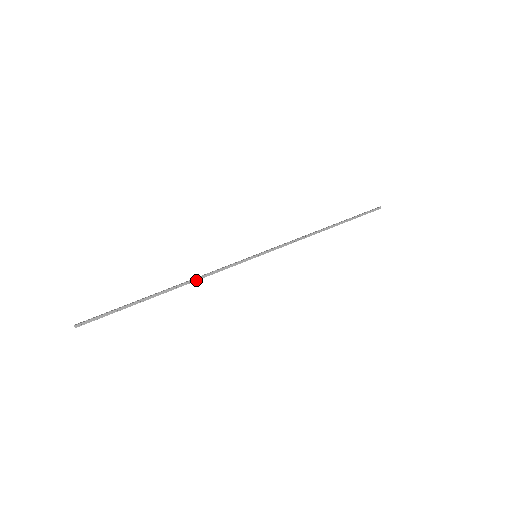
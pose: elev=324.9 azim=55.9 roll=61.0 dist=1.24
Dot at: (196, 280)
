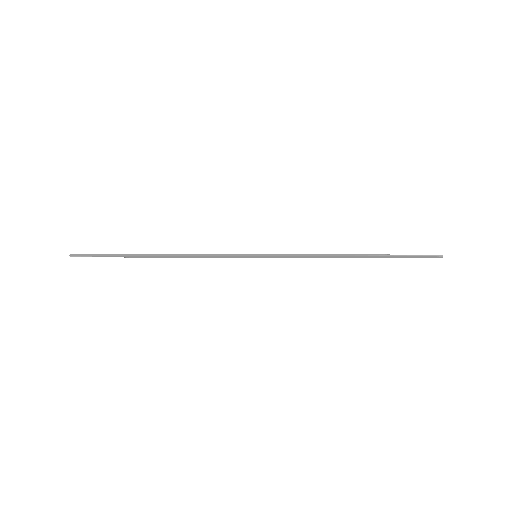
Dot at: (185, 256)
